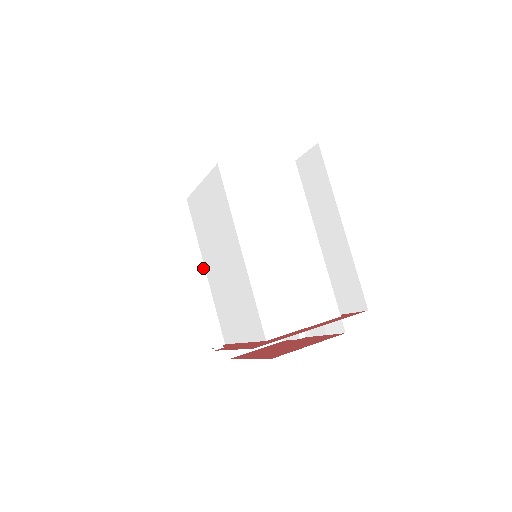
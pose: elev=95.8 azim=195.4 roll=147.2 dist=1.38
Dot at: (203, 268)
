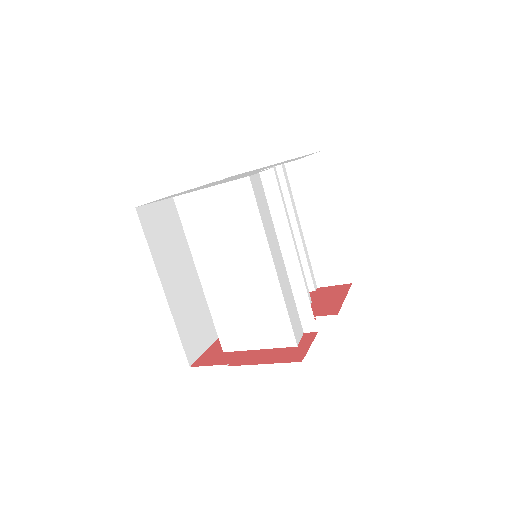
Dot at: occluded
